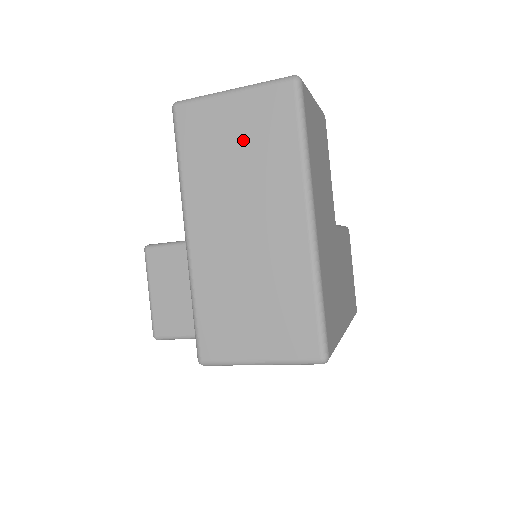
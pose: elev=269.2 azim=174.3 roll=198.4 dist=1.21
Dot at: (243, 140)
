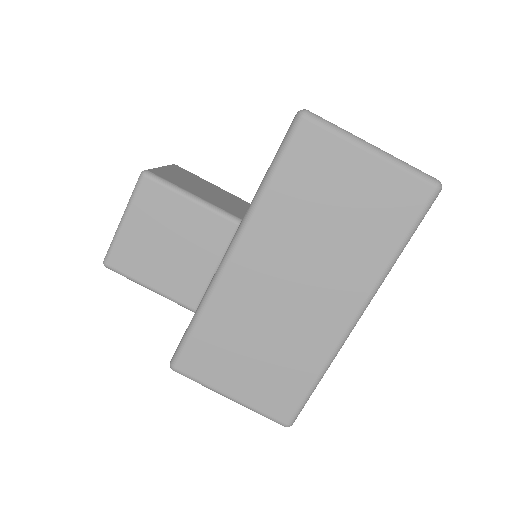
Dot at: (349, 206)
